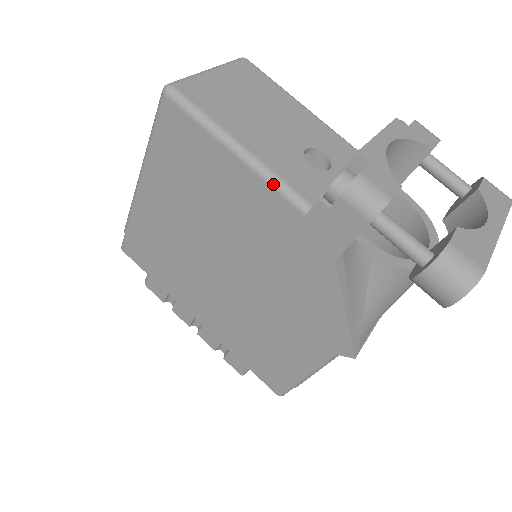
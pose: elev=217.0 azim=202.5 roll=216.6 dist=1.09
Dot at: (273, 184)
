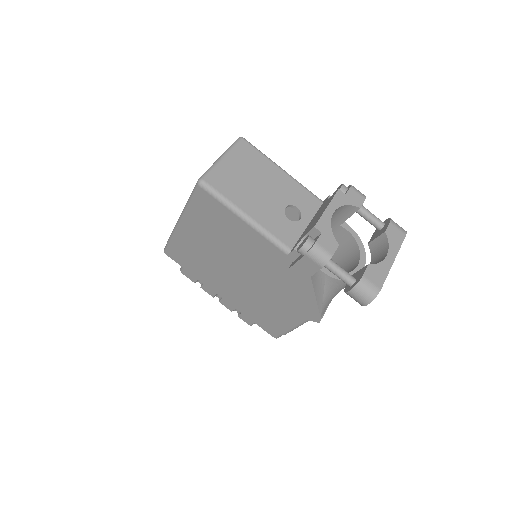
Dot at: (268, 238)
